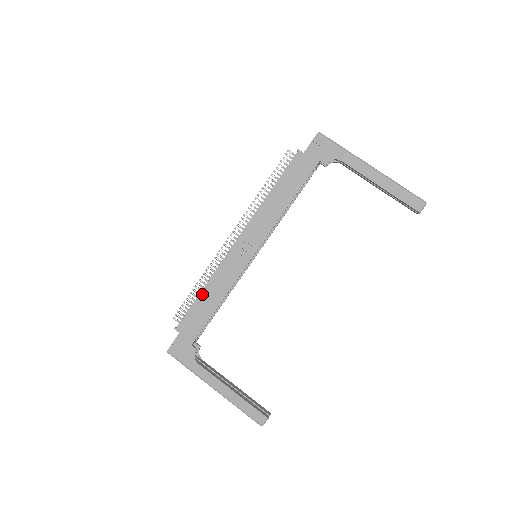
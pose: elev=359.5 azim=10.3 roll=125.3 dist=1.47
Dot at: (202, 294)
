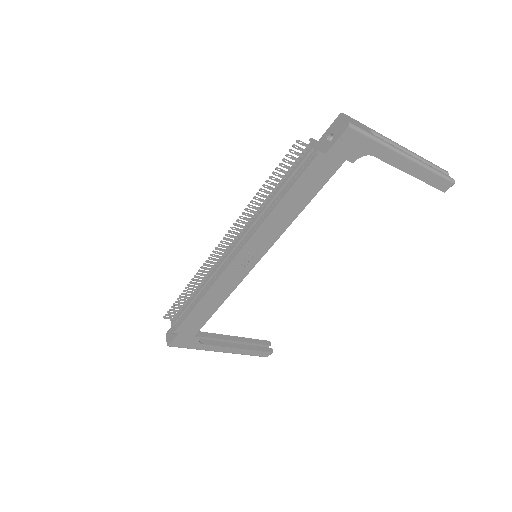
Dot at: (199, 303)
